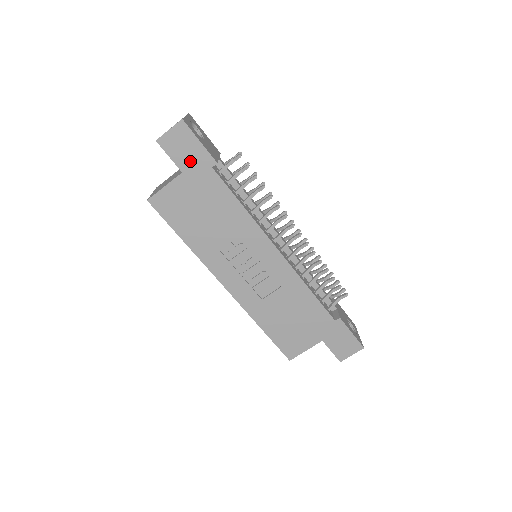
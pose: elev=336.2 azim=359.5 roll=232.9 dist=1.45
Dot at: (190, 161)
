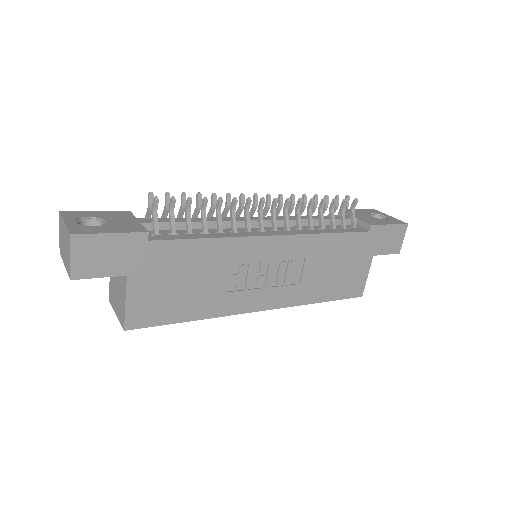
Dot at: (122, 259)
